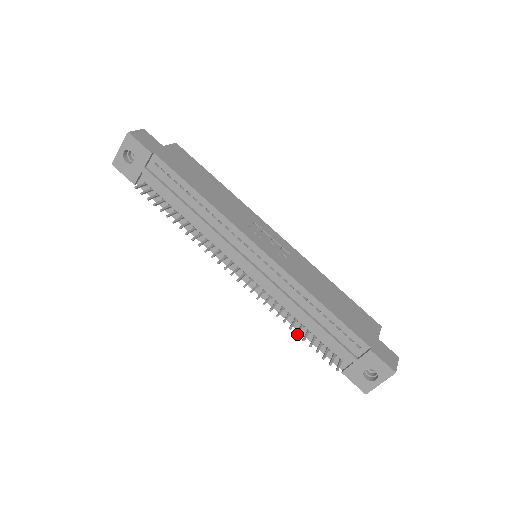
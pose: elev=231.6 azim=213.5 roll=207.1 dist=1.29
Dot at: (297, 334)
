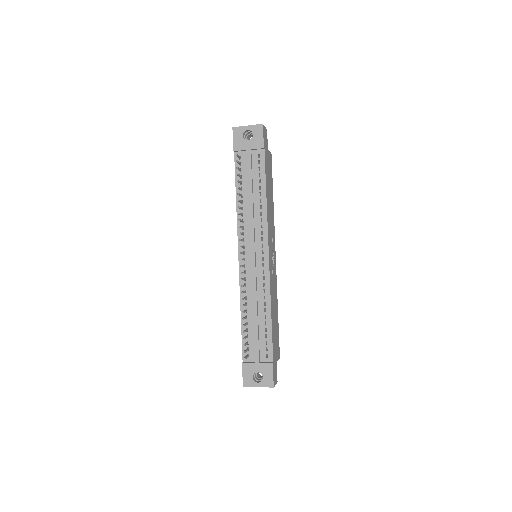
Dot at: occluded
